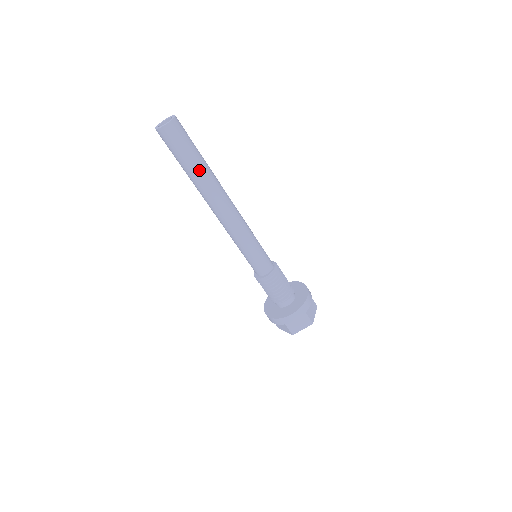
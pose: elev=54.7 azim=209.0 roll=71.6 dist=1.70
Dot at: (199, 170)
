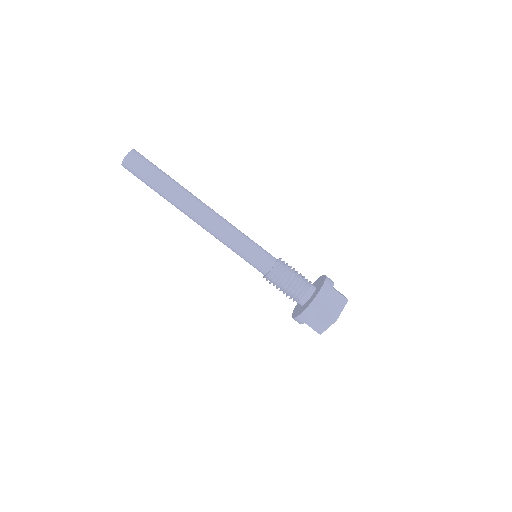
Dot at: (163, 189)
